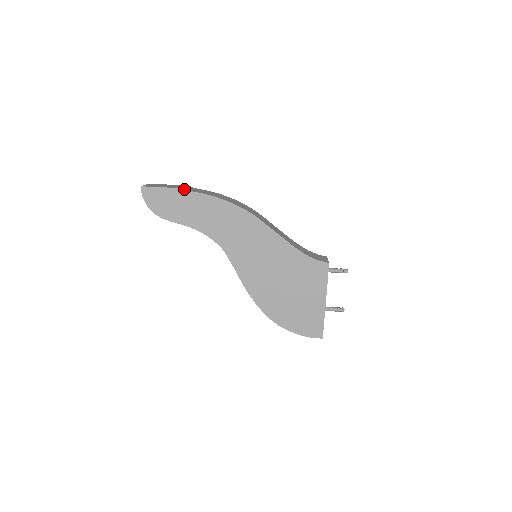
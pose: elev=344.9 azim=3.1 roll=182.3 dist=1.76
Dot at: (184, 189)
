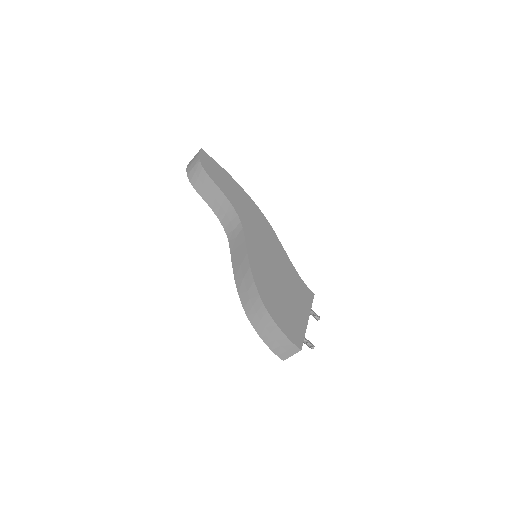
Dot at: (230, 175)
